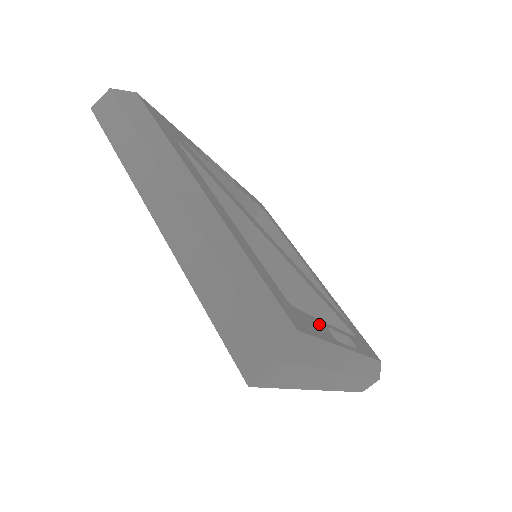
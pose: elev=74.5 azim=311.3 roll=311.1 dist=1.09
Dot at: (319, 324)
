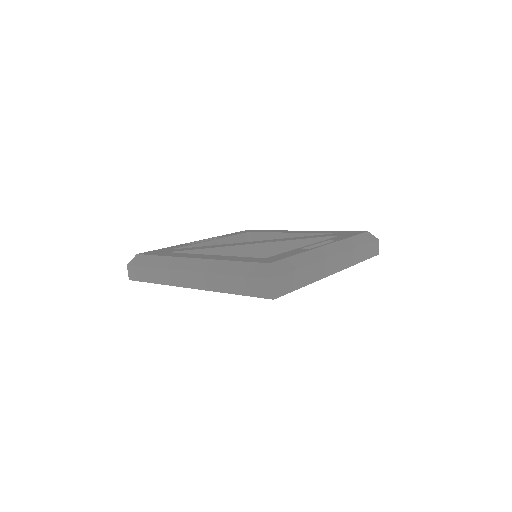
Dot at: (292, 252)
